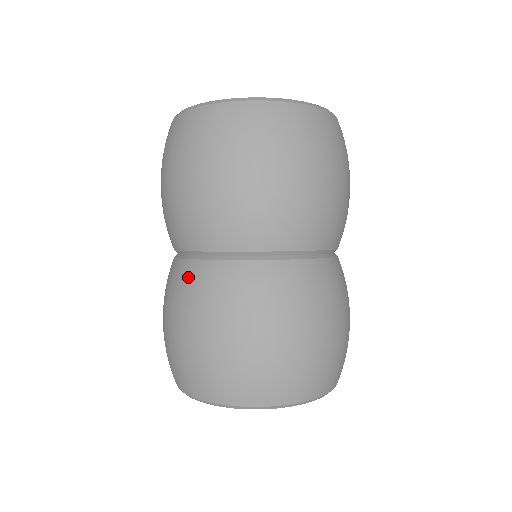
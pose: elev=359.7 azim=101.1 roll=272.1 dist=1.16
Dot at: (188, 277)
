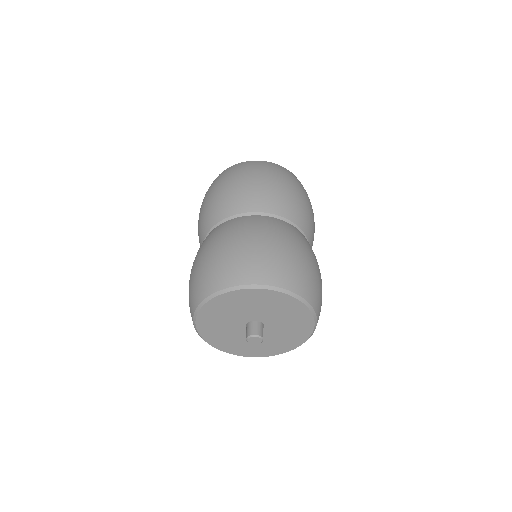
Dot at: (224, 226)
